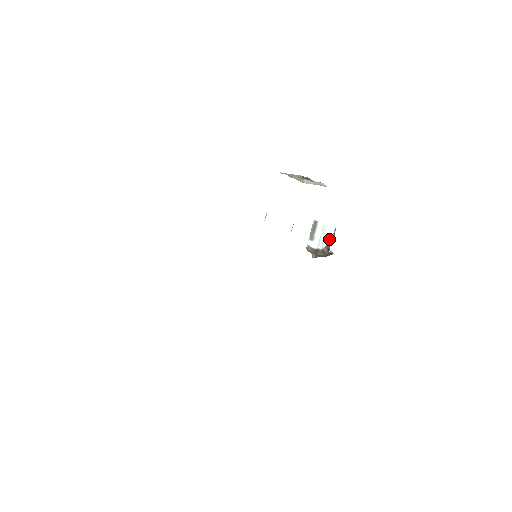
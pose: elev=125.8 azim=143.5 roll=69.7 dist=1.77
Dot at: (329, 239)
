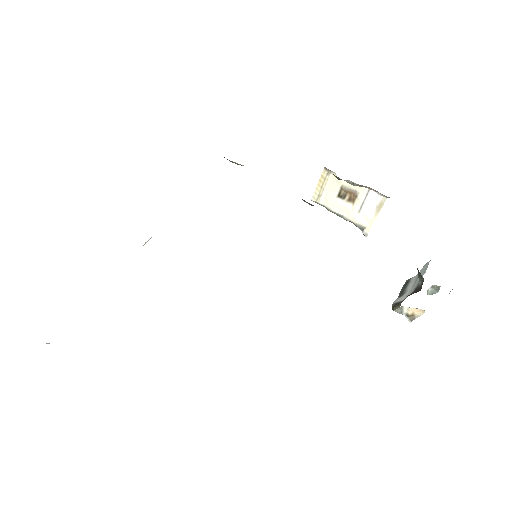
Dot at: (424, 271)
